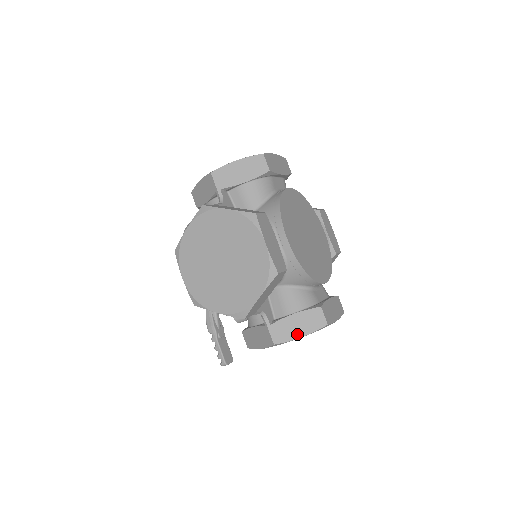
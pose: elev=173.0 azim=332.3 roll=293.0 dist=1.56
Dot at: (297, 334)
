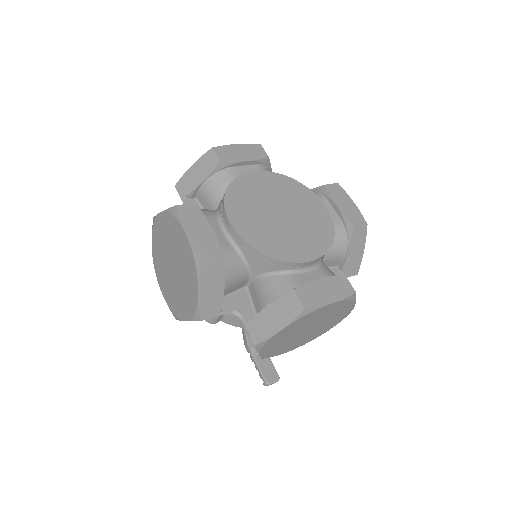
Dot at: (275, 328)
